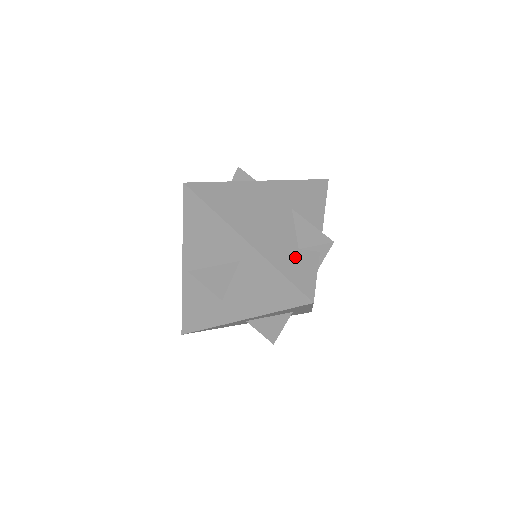
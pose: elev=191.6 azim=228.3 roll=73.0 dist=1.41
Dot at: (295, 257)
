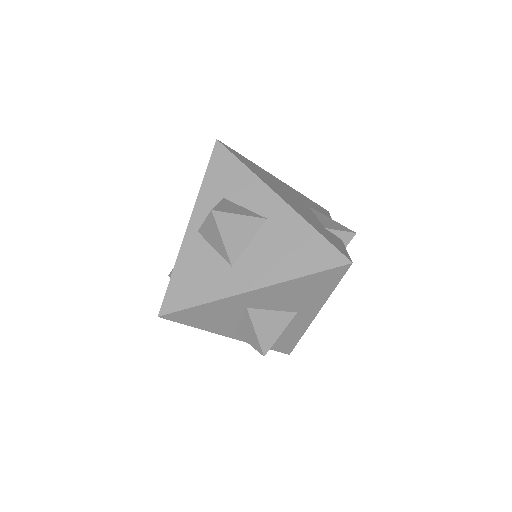
Dot at: (324, 230)
